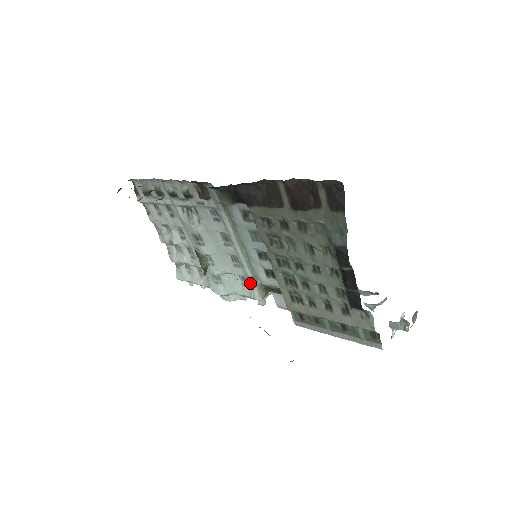
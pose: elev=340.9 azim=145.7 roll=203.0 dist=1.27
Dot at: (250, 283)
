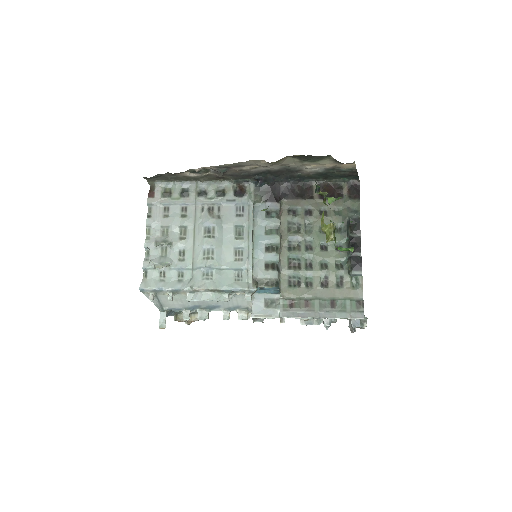
Dot at: (247, 275)
